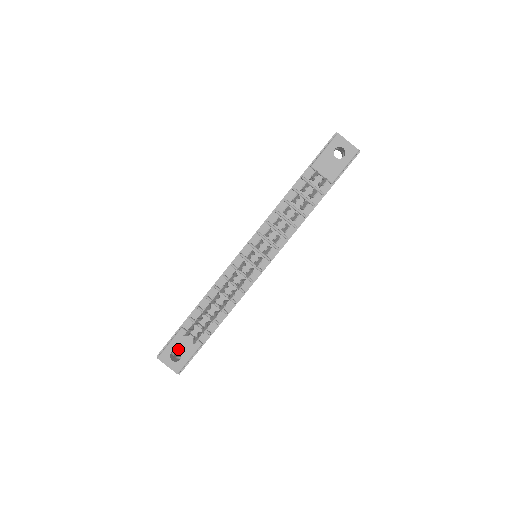
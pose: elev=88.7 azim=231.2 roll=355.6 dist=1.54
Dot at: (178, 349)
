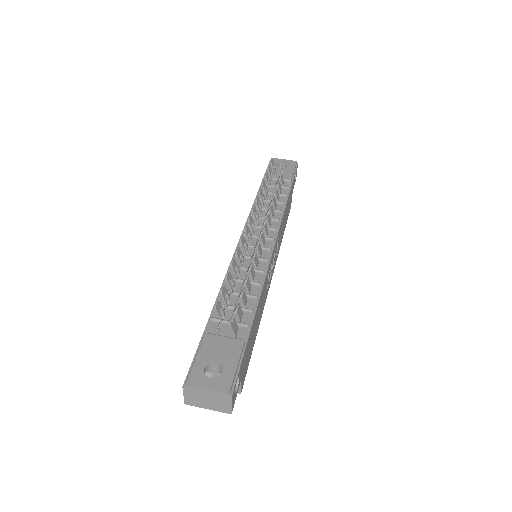
Dot at: (213, 359)
